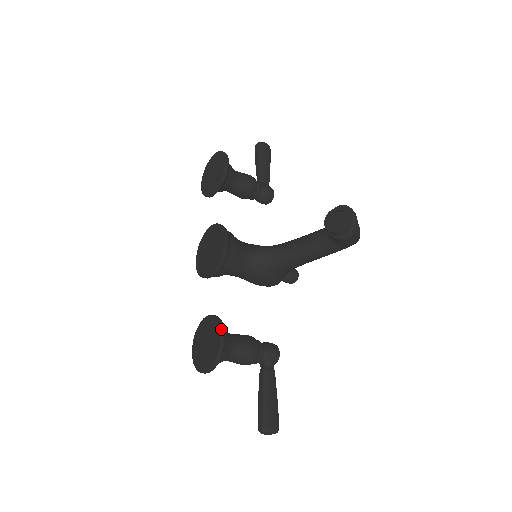
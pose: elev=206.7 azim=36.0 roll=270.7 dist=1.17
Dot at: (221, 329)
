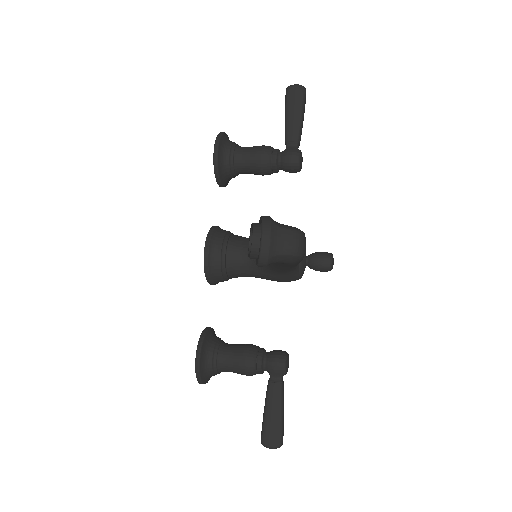
Dot at: (196, 350)
